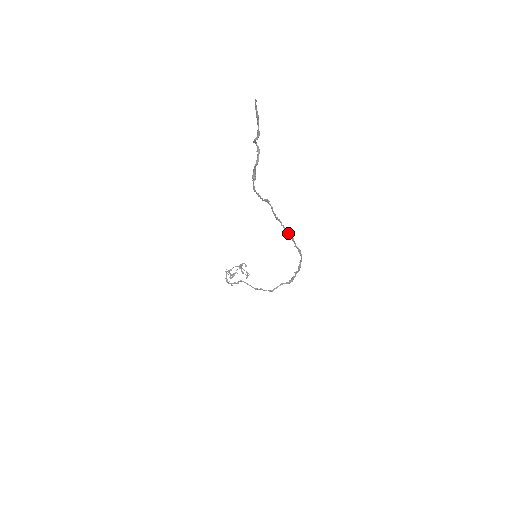
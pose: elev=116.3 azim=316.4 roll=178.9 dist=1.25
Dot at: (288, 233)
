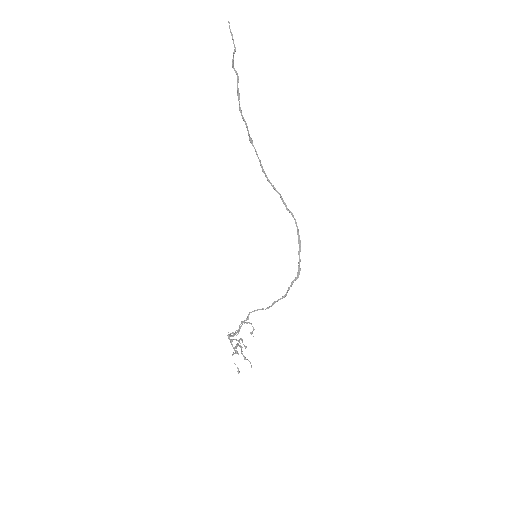
Dot at: (276, 190)
